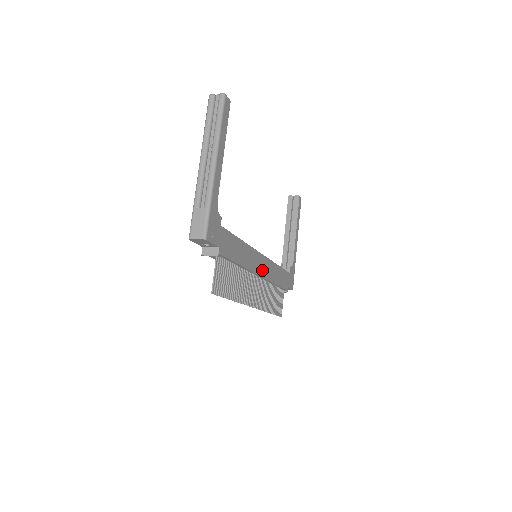
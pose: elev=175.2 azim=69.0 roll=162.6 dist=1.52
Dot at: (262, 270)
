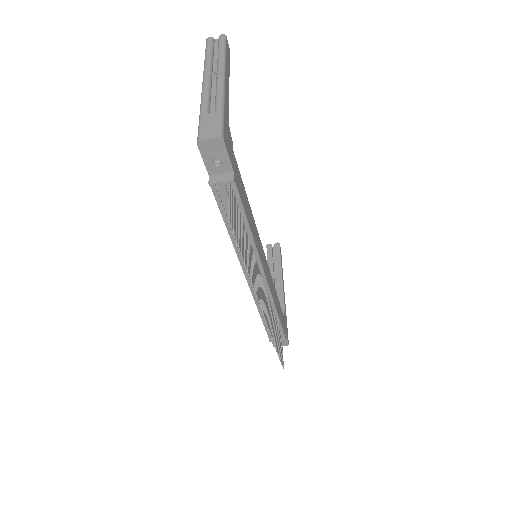
Dot at: (266, 272)
